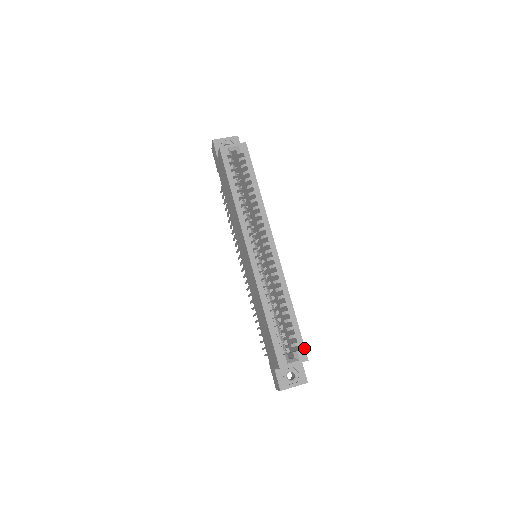
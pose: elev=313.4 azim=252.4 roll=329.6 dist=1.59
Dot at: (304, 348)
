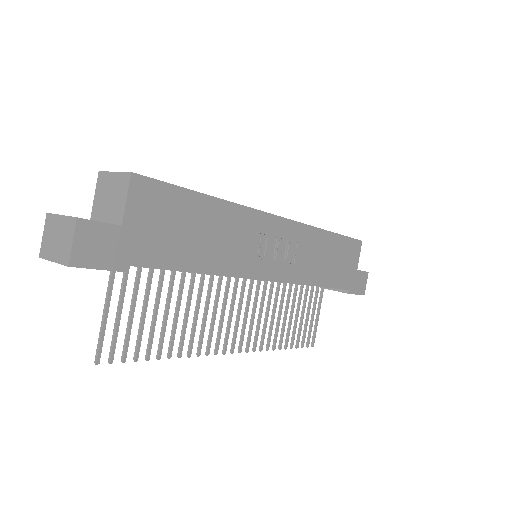
Dot at: (152, 178)
